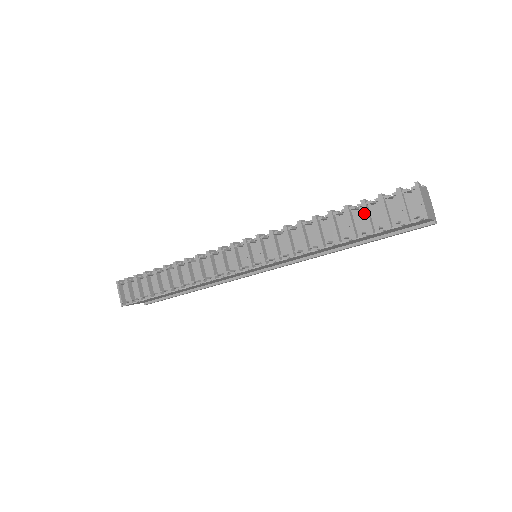
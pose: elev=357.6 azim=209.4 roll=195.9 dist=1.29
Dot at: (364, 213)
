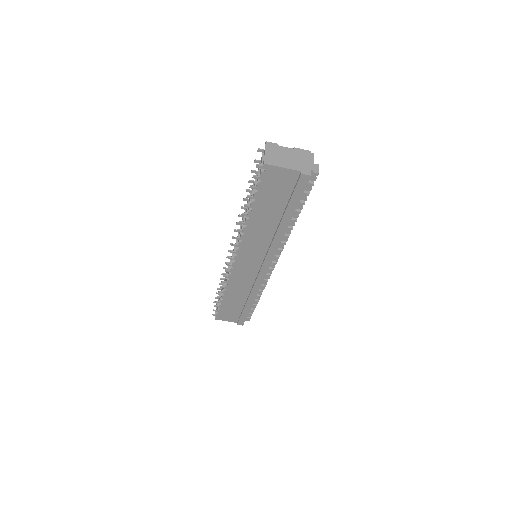
Dot at: (255, 182)
